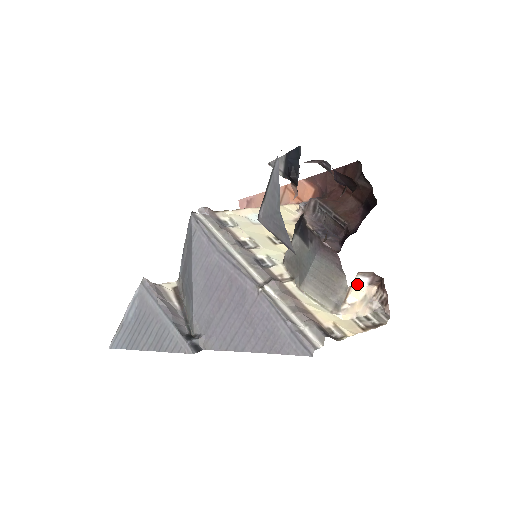
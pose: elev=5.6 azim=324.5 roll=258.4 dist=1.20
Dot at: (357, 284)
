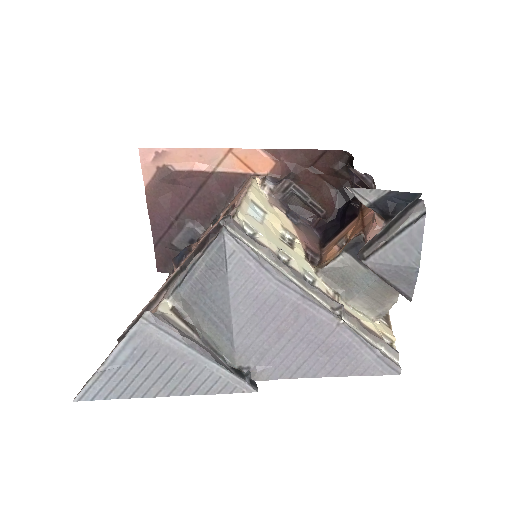
Dot at: occluded
